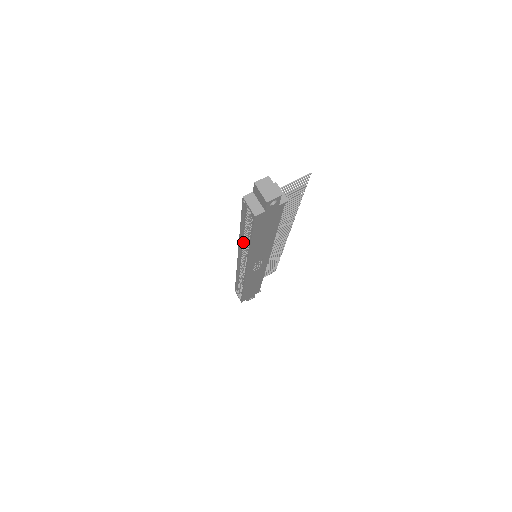
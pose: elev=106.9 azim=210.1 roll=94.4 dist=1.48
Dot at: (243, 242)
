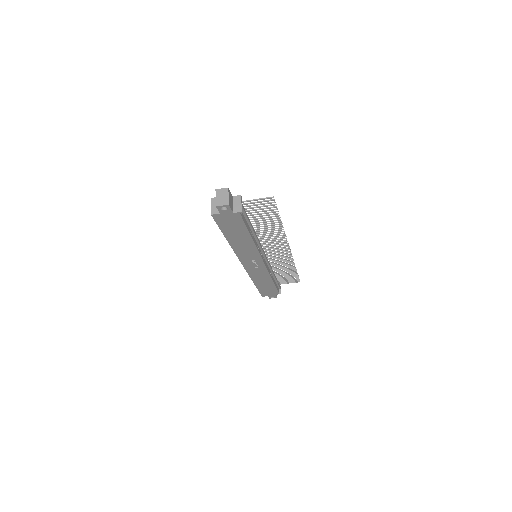
Dot at: occluded
